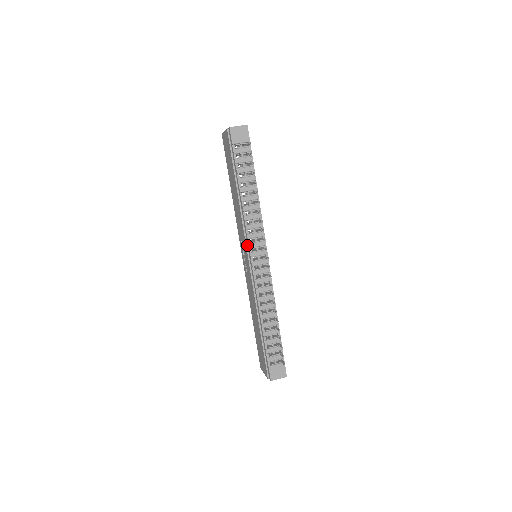
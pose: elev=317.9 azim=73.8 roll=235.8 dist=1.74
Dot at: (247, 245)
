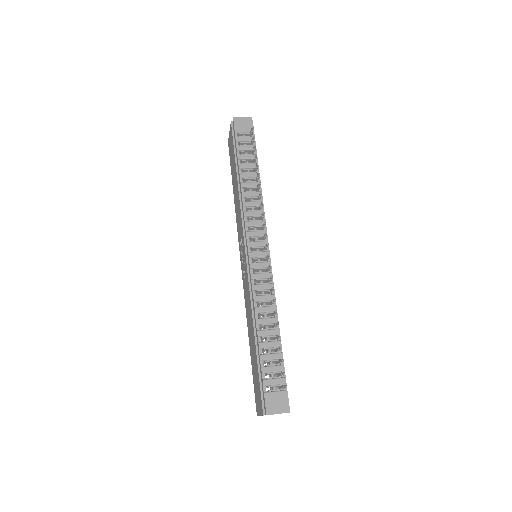
Dot at: (245, 236)
